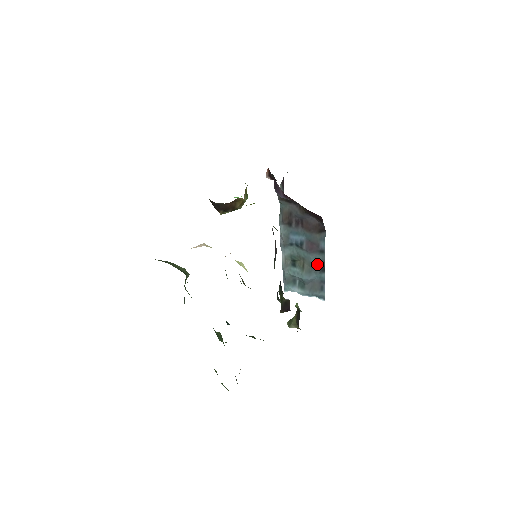
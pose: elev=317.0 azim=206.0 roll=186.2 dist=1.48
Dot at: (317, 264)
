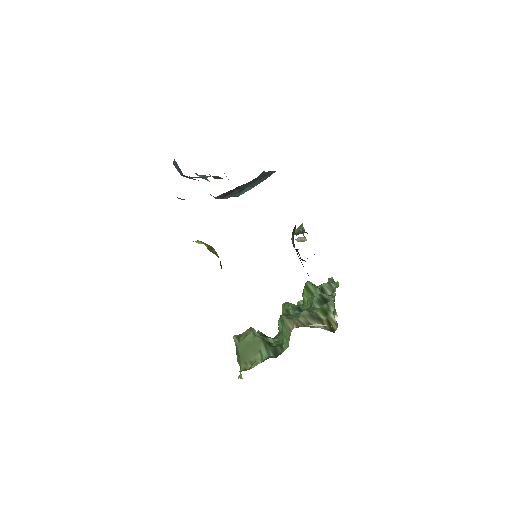
Dot at: occluded
